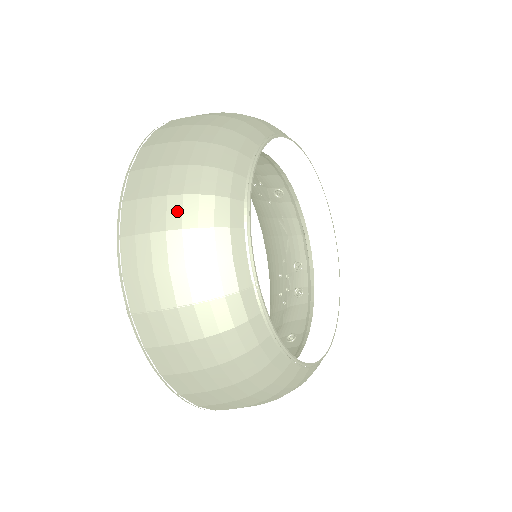
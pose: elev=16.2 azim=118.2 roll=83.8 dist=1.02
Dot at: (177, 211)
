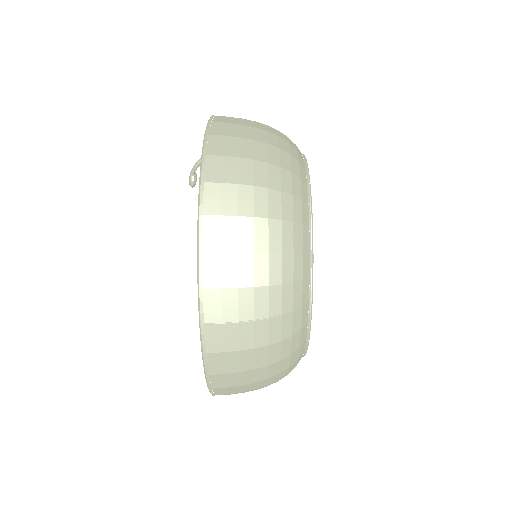
Dot at: (264, 234)
